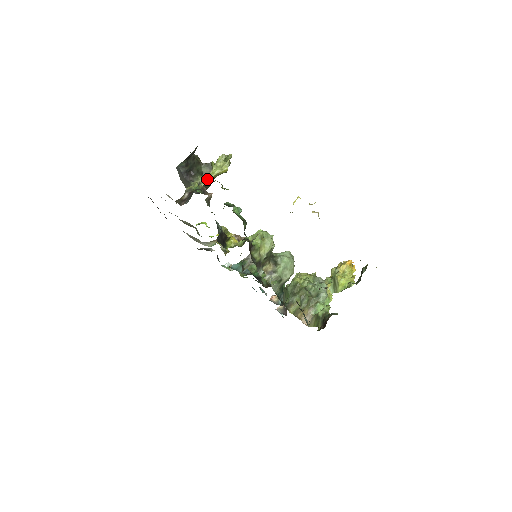
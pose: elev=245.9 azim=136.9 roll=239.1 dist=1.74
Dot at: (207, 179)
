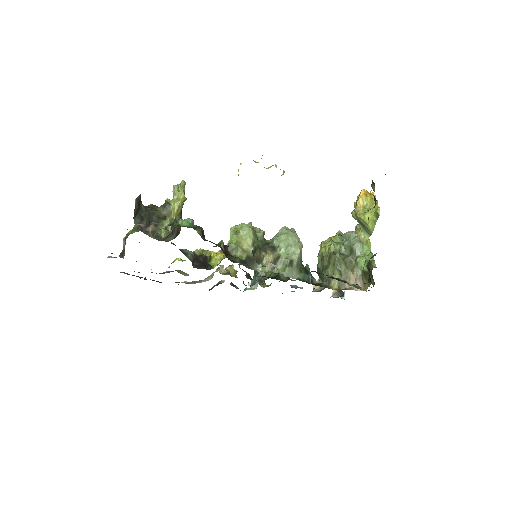
Dot at: (172, 219)
